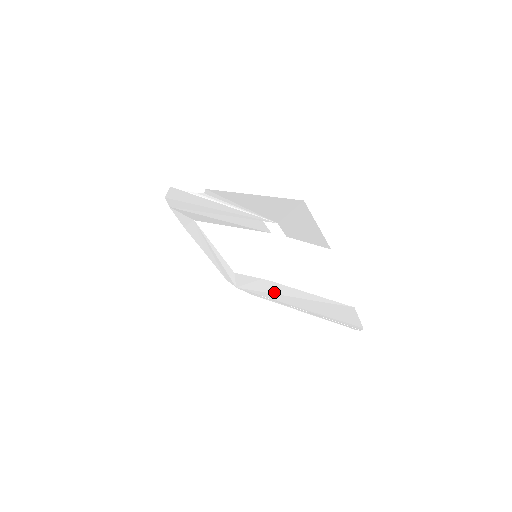
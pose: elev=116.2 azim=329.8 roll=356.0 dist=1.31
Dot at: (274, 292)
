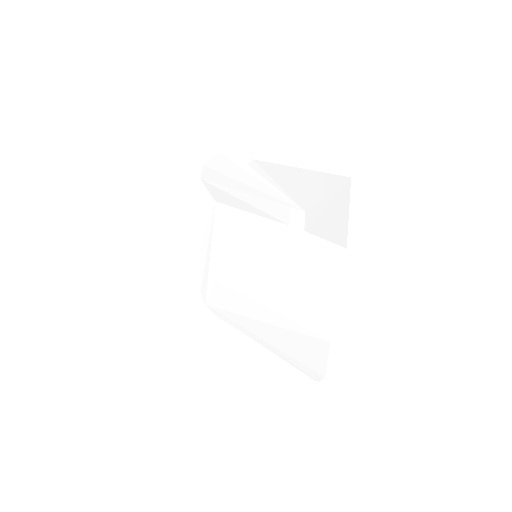
Dot at: (247, 314)
